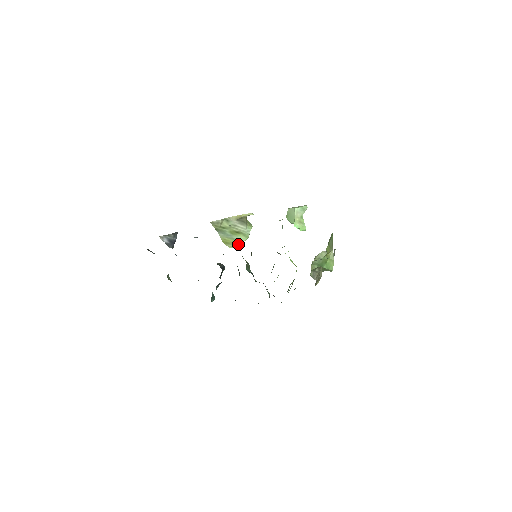
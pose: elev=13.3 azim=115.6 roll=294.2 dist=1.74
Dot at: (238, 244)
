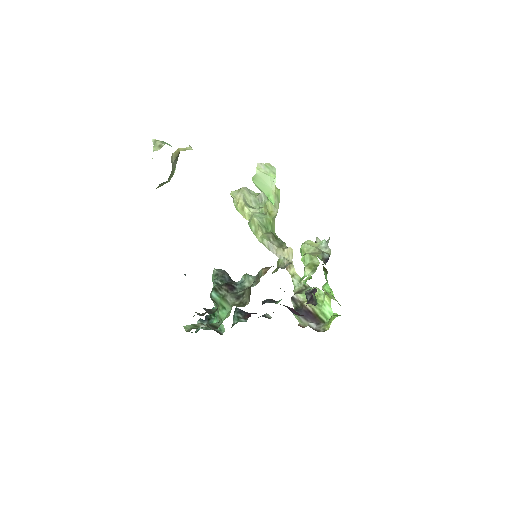
Dot at: occluded
